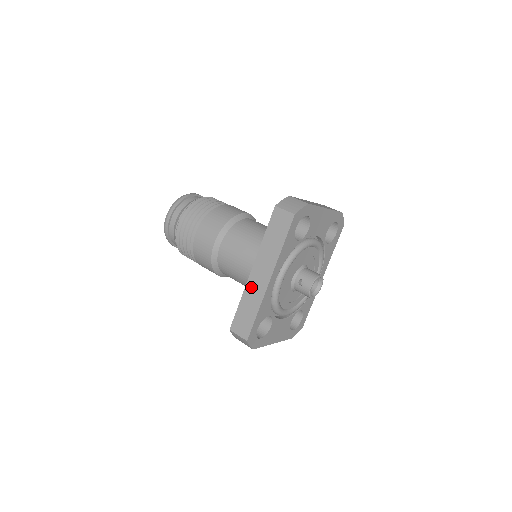
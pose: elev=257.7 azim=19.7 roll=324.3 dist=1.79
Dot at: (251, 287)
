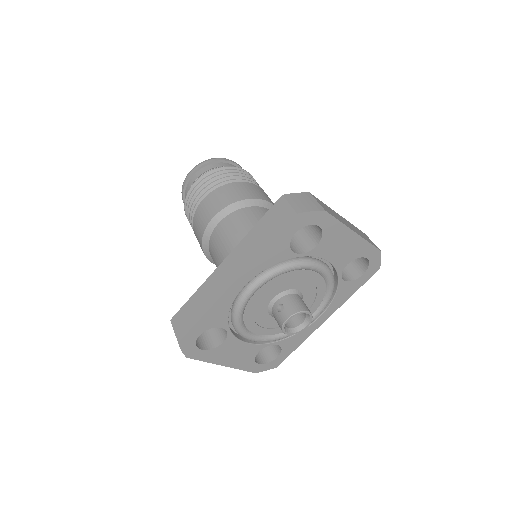
Dot at: (212, 281)
